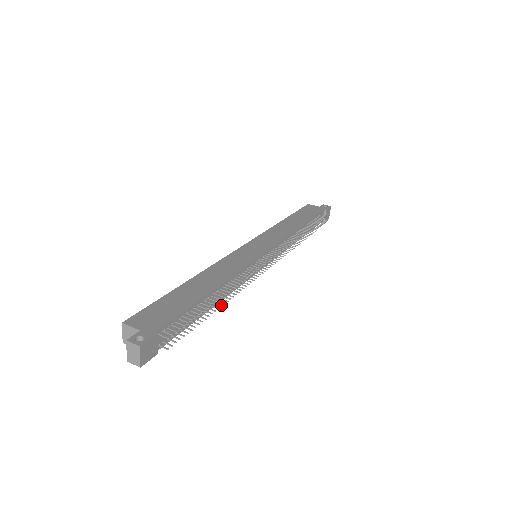
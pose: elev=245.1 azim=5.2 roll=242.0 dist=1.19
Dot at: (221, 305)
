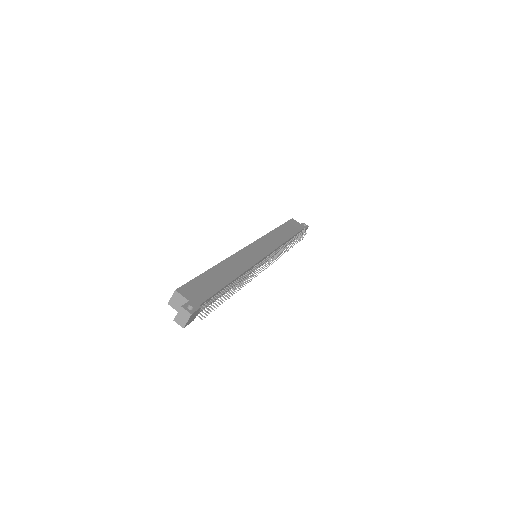
Dot at: (234, 293)
